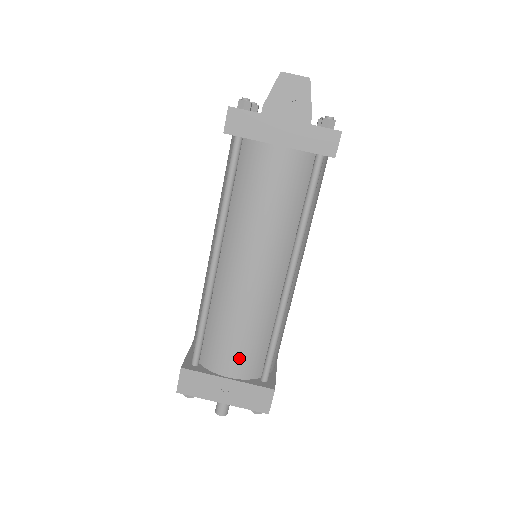
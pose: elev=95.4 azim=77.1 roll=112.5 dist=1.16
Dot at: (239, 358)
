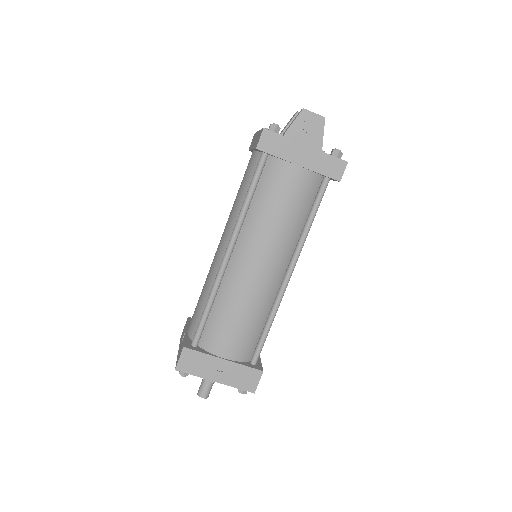
Dot at: (237, 341)
